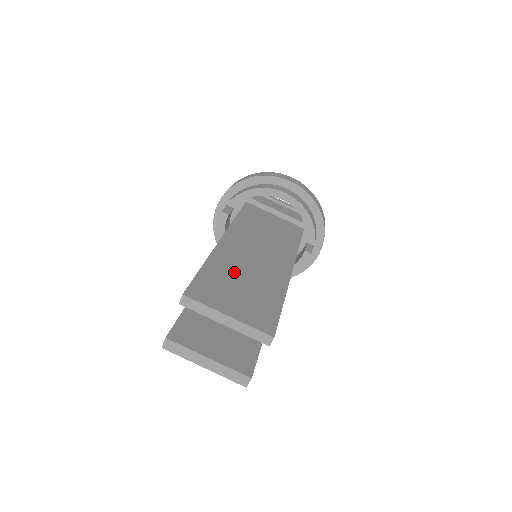
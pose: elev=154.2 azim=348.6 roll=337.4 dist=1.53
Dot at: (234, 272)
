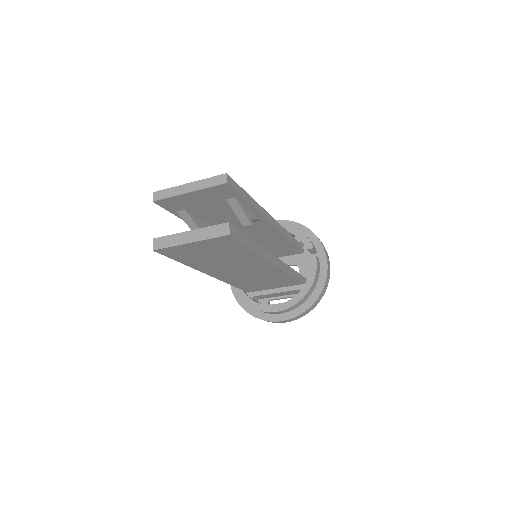
Dot at: occluded
